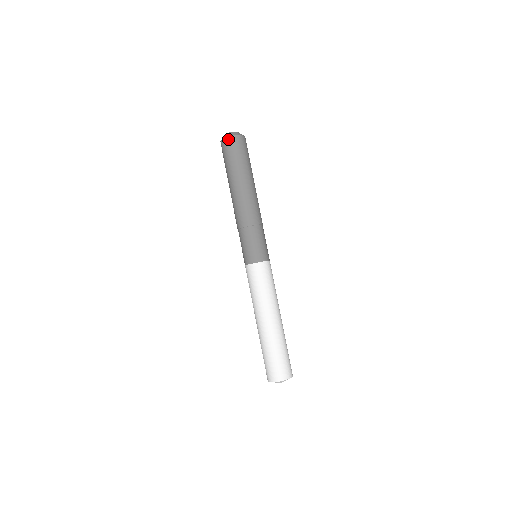
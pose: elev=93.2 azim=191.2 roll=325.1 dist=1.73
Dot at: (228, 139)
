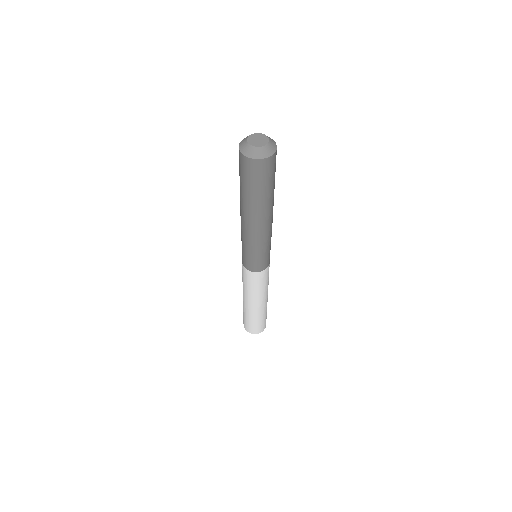
Dot at: (240, 154)
